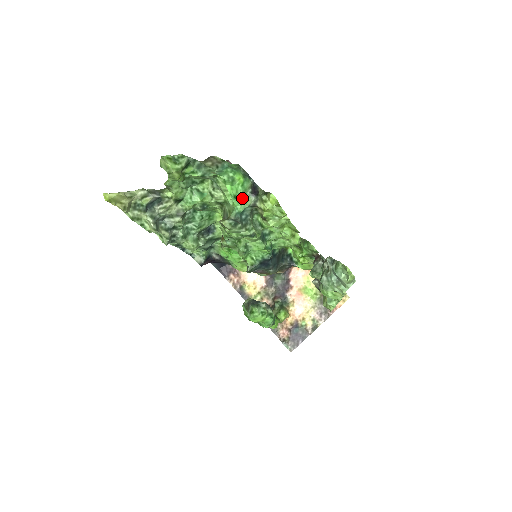
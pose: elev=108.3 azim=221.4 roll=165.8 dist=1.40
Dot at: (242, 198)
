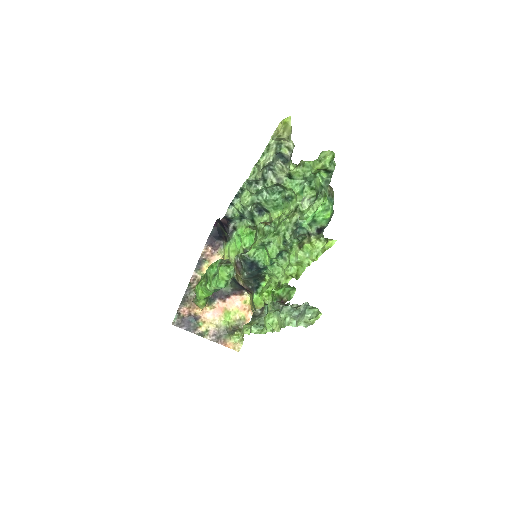
Dot at: (312, 223)
